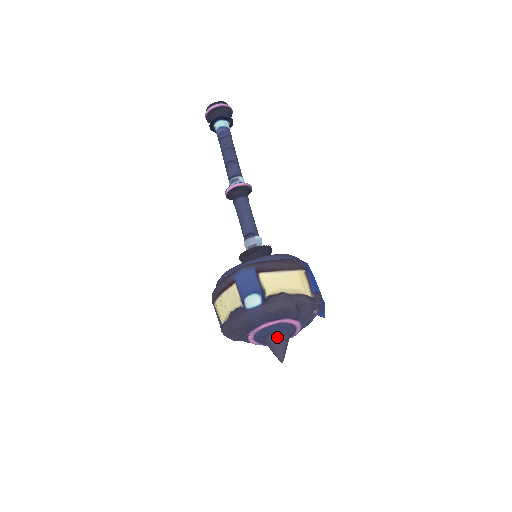
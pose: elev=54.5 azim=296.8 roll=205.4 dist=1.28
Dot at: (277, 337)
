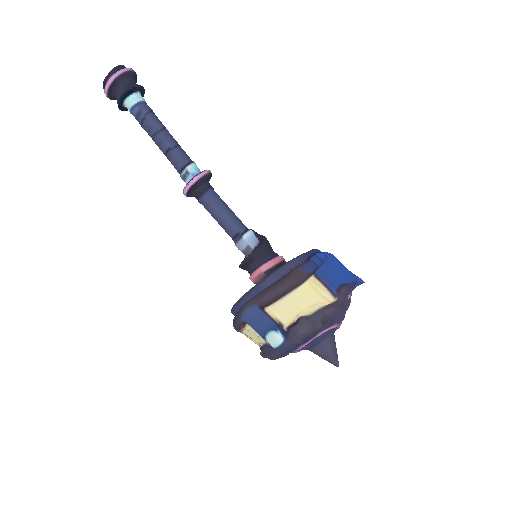
Dot at: (320, 348)
